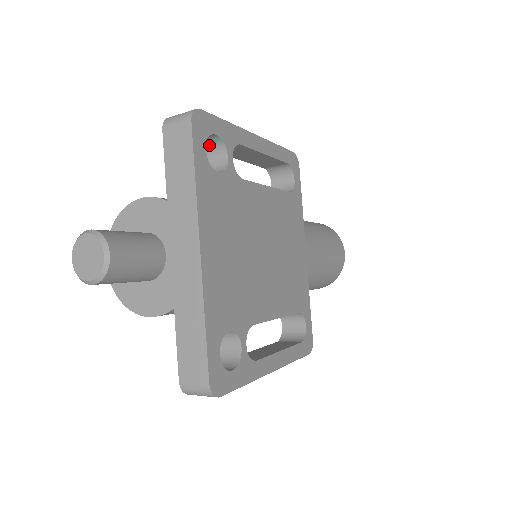
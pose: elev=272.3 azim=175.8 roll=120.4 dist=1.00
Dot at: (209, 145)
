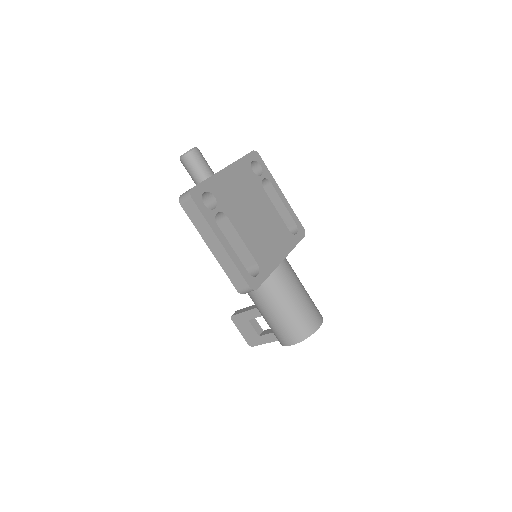
Dot at: (257, 174)
